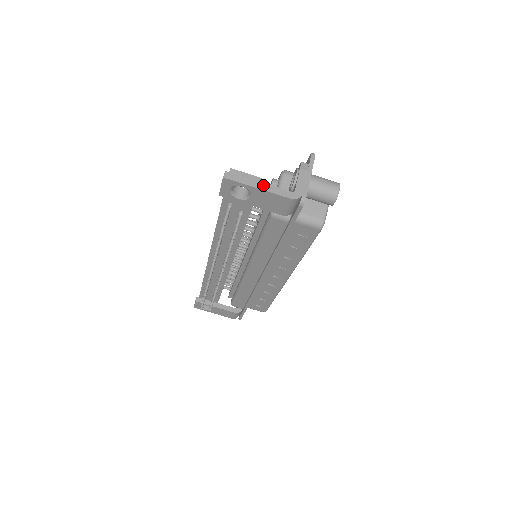
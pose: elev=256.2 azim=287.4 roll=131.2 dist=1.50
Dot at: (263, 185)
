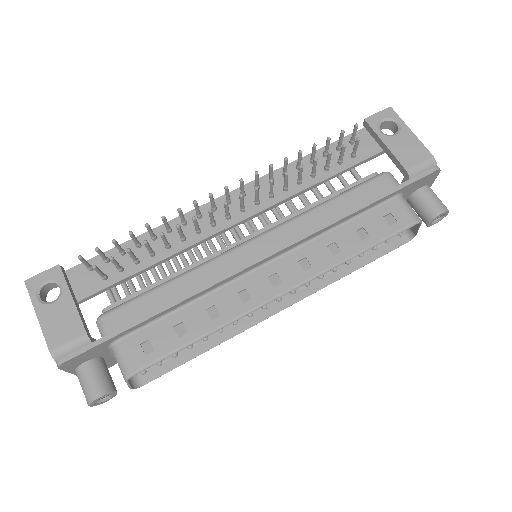
Dot at: (413, 137)
